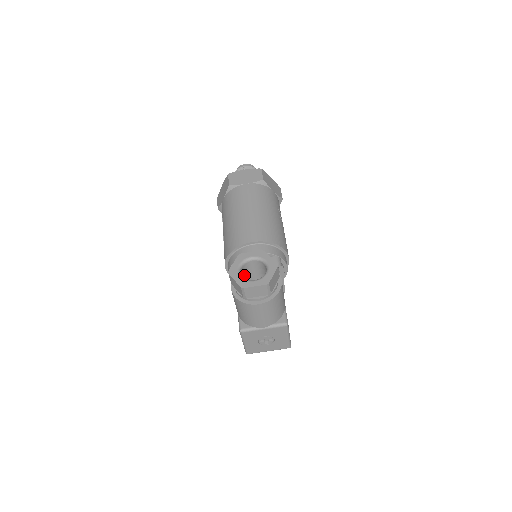
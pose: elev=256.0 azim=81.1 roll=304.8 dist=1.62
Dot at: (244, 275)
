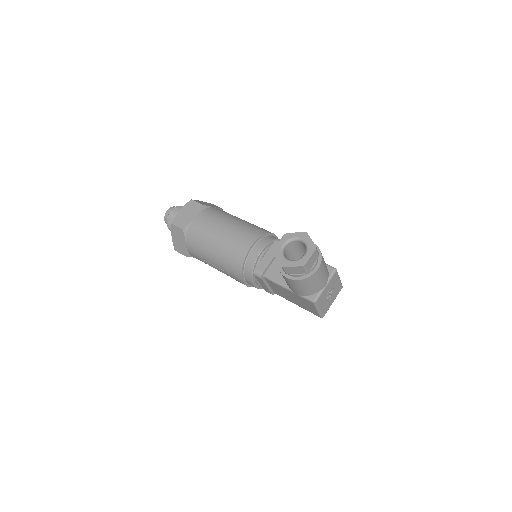
Dot at: occluded
